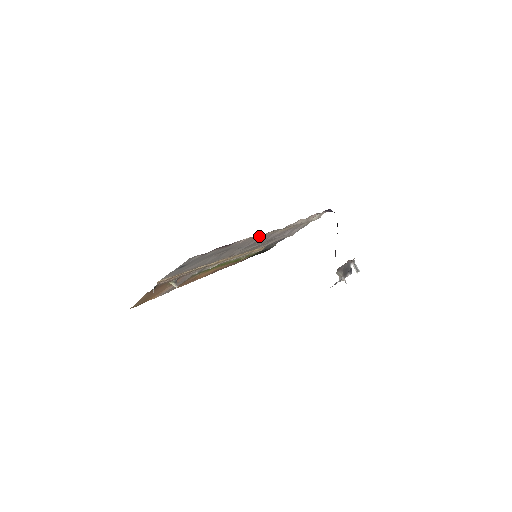
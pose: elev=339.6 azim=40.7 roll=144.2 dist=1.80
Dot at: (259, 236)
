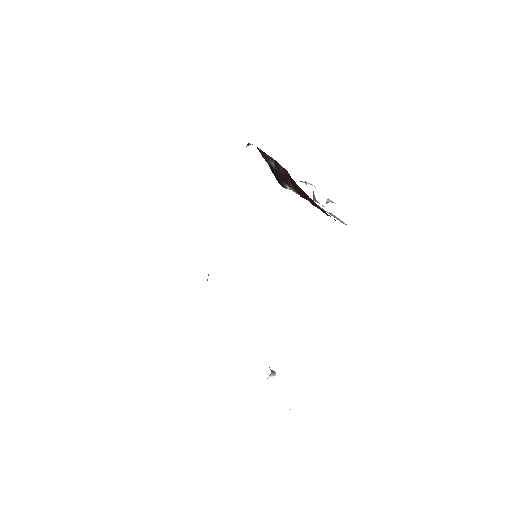
Dot at: occluded
